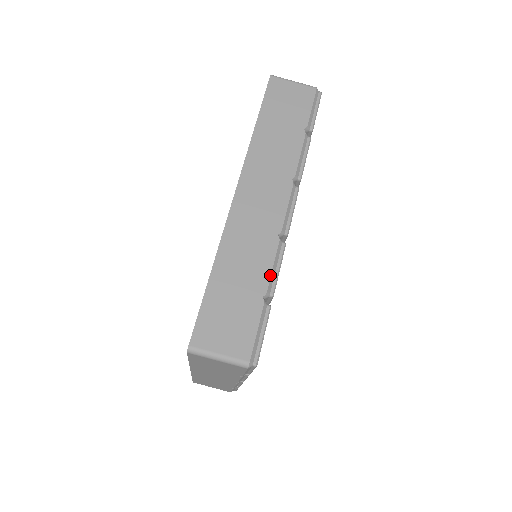
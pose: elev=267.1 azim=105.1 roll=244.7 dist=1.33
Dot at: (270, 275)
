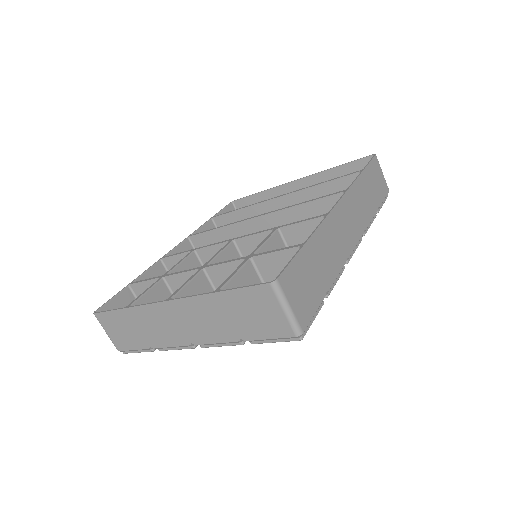
Dot at: occluded
